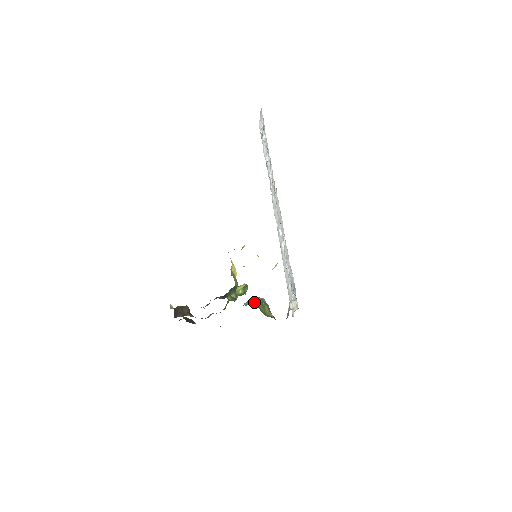
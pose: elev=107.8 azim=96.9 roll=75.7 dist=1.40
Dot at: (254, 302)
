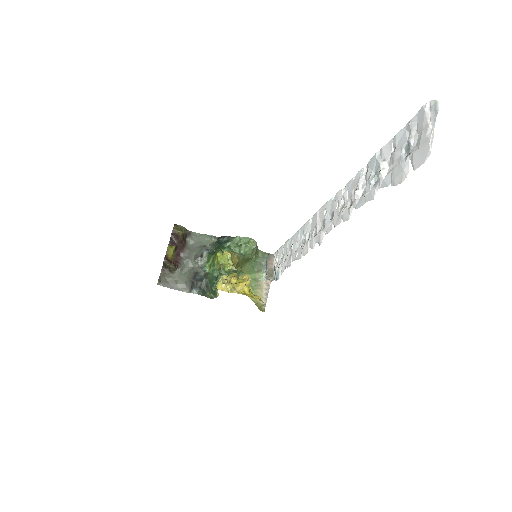
Dot at: (239, 262)
